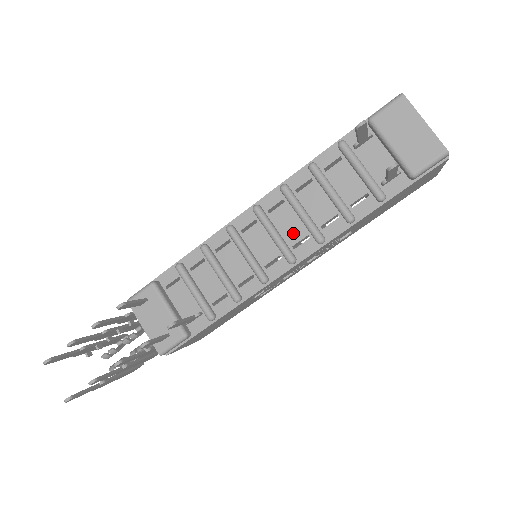
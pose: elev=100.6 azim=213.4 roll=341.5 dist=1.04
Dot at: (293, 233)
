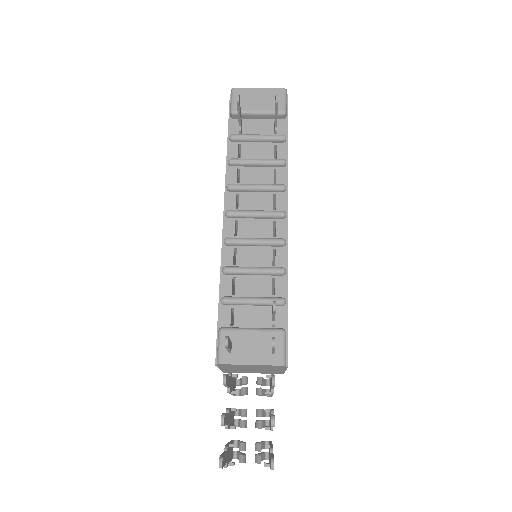
Dot at: (264, 203)
